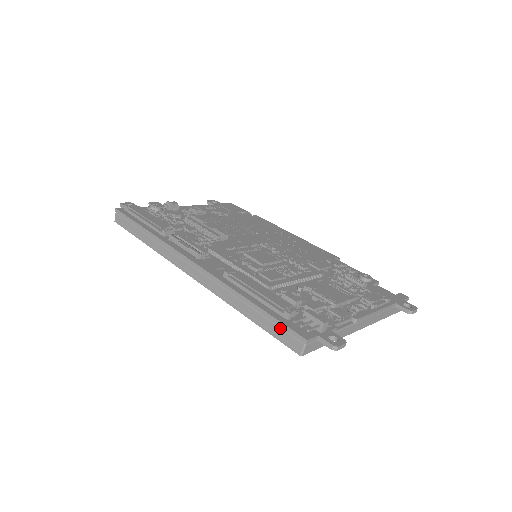
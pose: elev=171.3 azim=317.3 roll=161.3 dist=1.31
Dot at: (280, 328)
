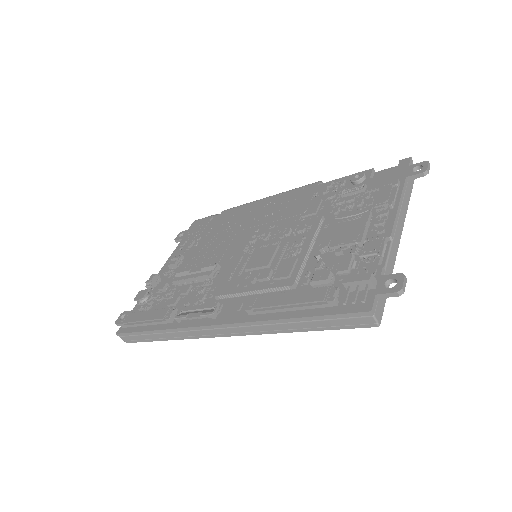
Dot at: (338, 319)
